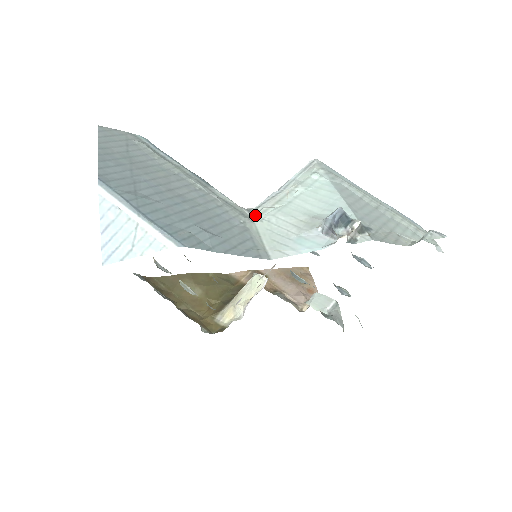
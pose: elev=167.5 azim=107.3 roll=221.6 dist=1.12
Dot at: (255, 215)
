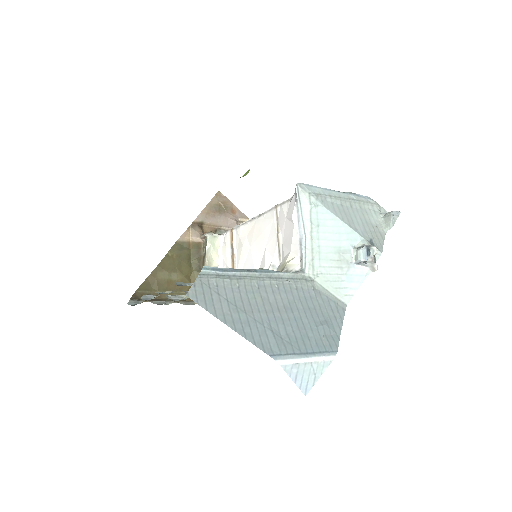
Dot at: (310, 274)
